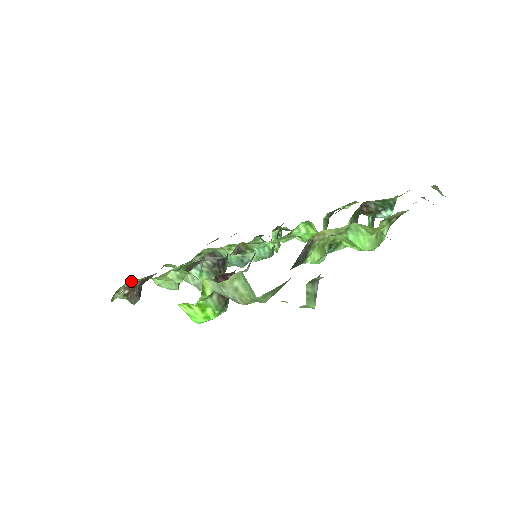
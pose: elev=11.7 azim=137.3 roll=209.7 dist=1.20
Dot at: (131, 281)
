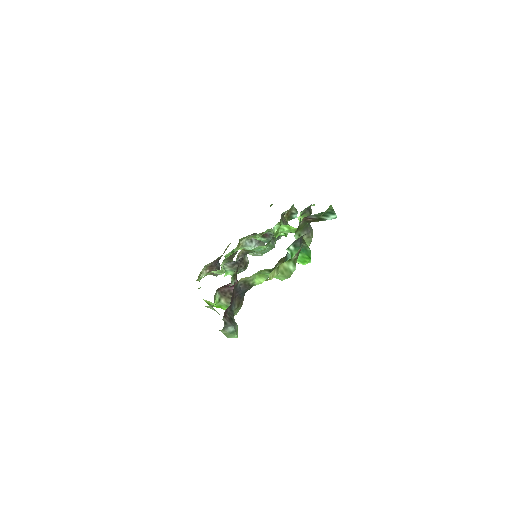
Dot at: (207, 265)
